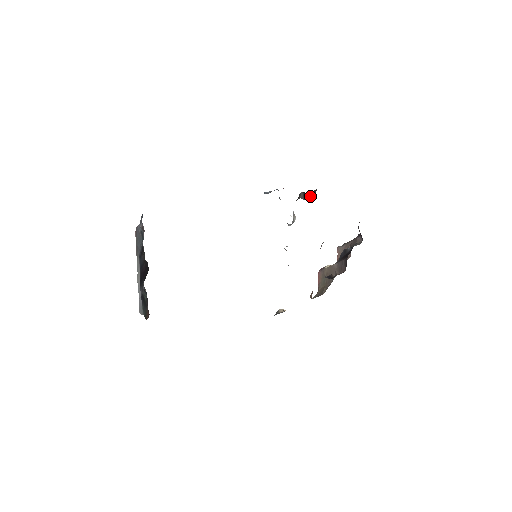
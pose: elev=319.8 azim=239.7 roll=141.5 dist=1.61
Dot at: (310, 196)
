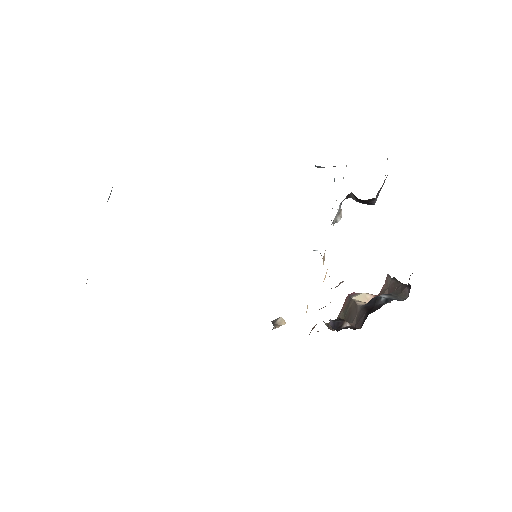
Dot at: (365, 201)
